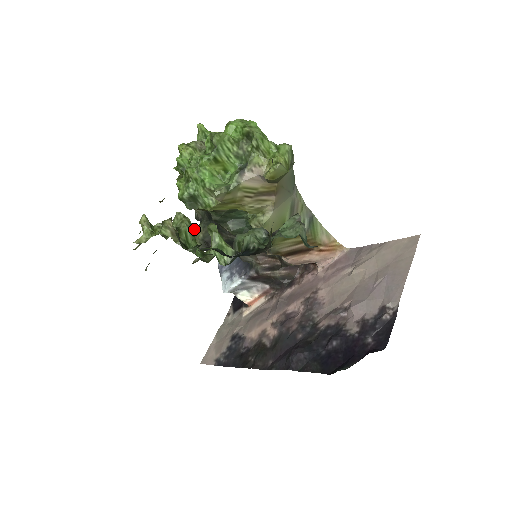
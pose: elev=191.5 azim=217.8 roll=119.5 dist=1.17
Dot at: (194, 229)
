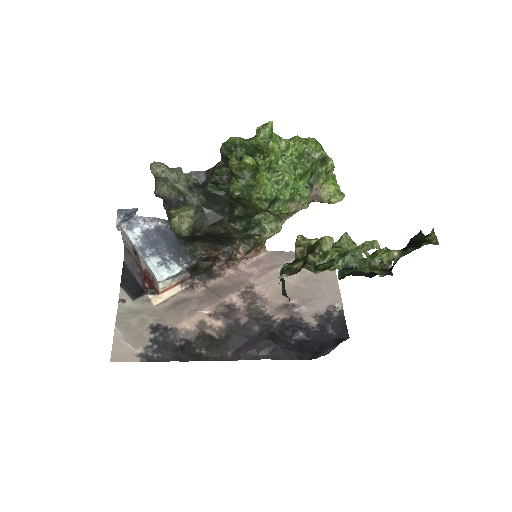
Dot at: (181, 212)
